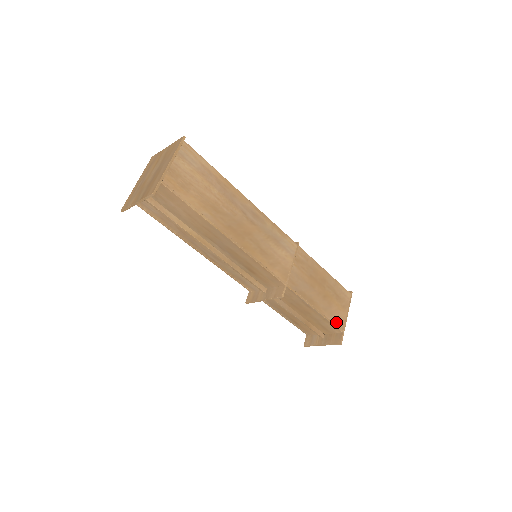
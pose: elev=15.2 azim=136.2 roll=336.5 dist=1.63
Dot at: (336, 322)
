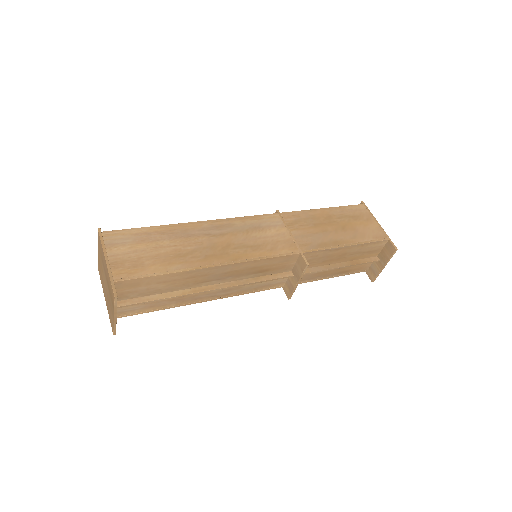
Dot at: (374, 237)
